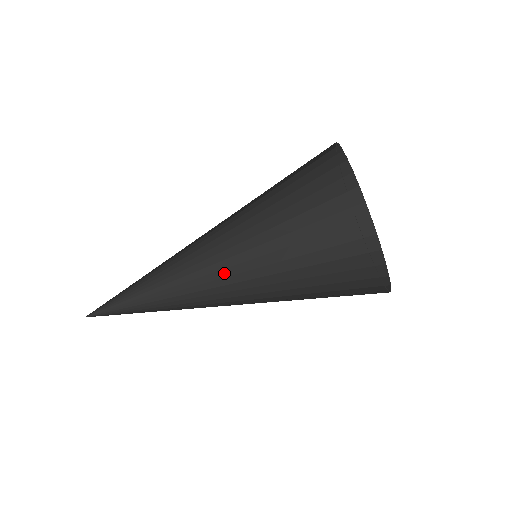
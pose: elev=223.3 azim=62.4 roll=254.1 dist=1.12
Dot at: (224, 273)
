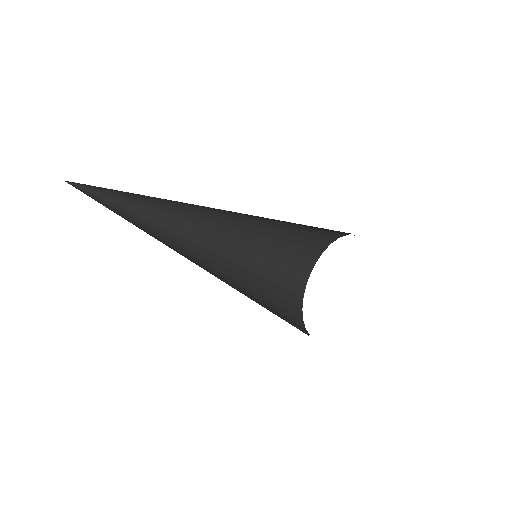
Dot at: (208, 238)
